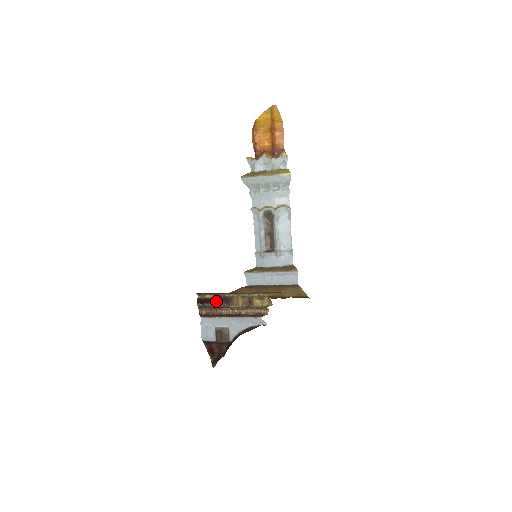
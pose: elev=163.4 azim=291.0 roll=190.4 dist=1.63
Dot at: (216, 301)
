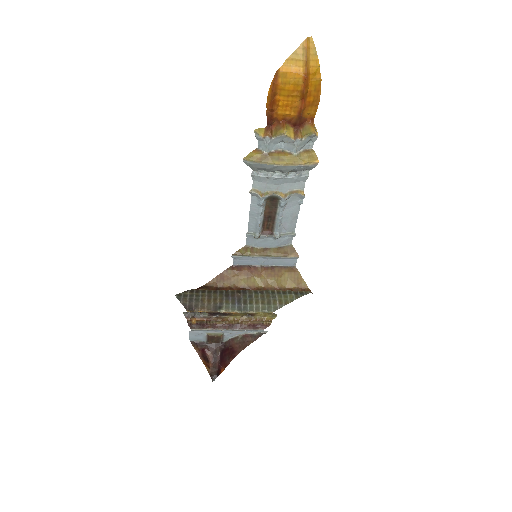
Dot at: (209, 312)
